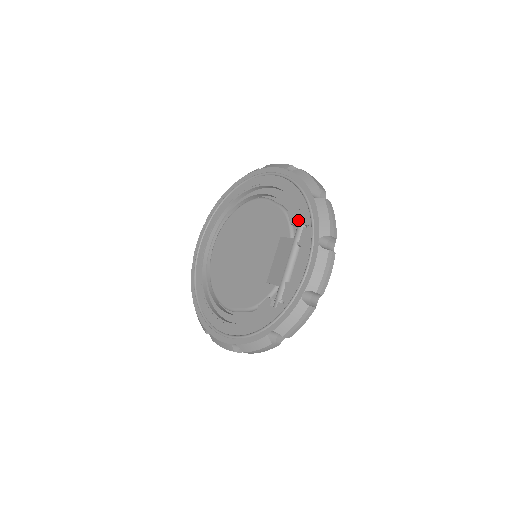
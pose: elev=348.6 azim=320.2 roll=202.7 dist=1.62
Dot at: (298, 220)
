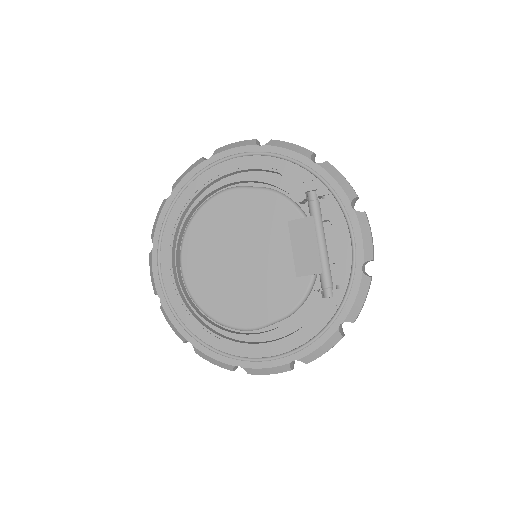
Dot at: (306, 195)
